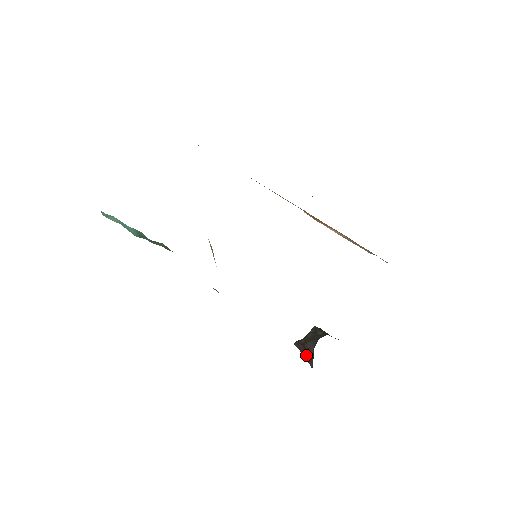
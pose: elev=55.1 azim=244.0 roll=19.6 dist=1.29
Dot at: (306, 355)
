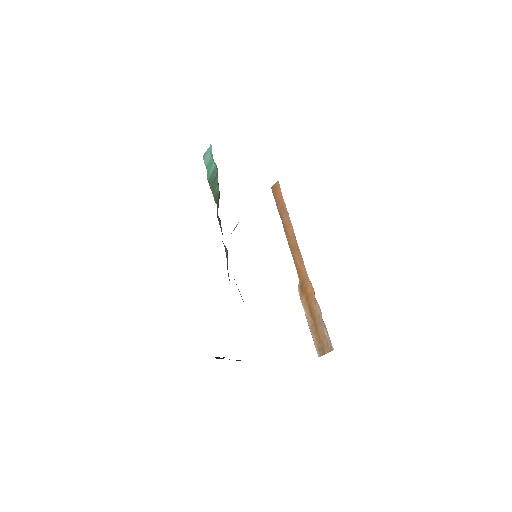
Dot at: occluded
